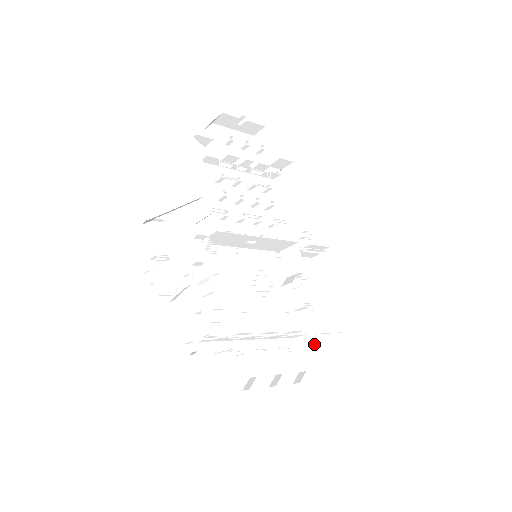
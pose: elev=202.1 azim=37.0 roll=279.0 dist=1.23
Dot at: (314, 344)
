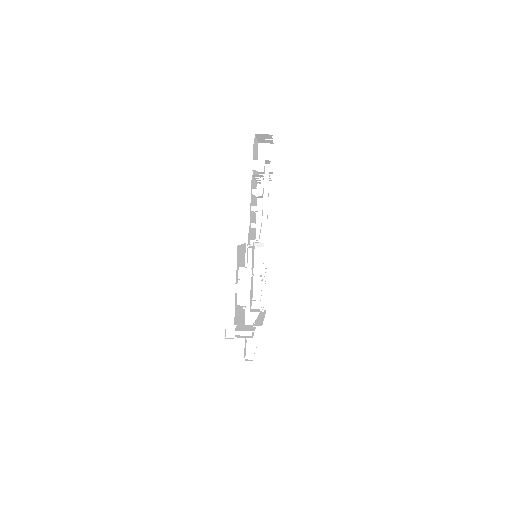
Dot at: occluded
